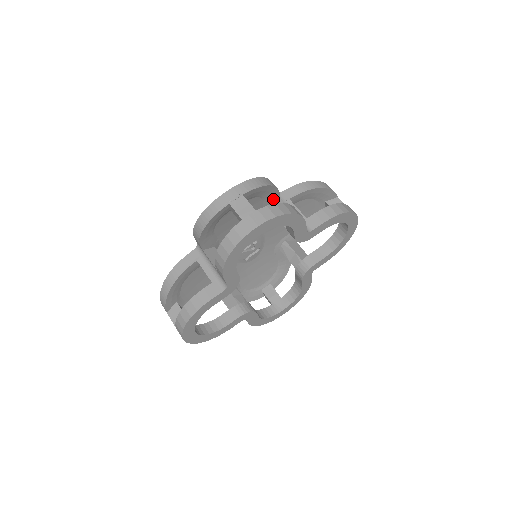
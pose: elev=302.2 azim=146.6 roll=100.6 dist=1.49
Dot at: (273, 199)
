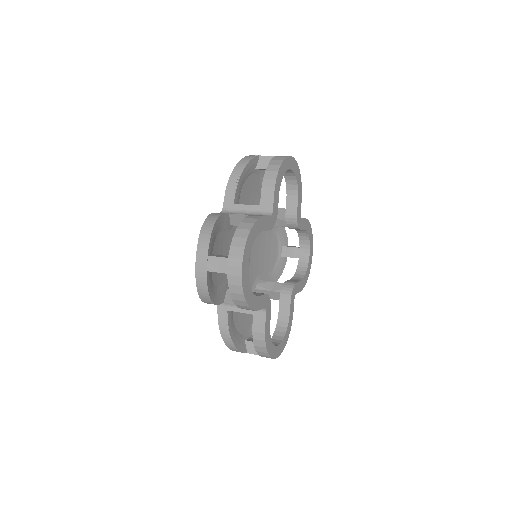
Dot at: occluded
